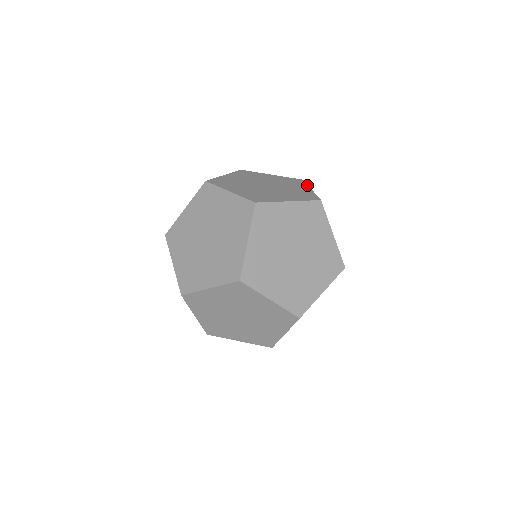
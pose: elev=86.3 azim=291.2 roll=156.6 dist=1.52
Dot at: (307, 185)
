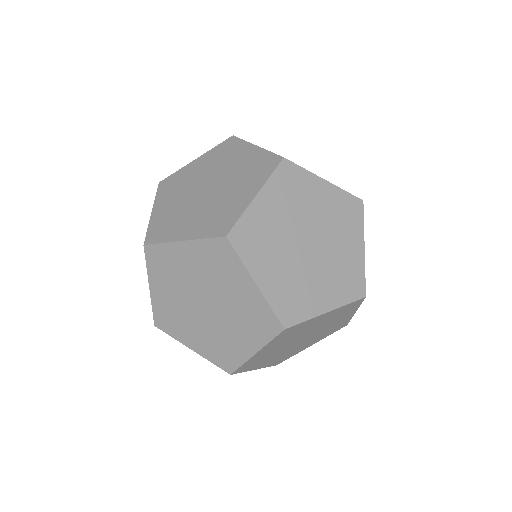
Dot at: occluded
